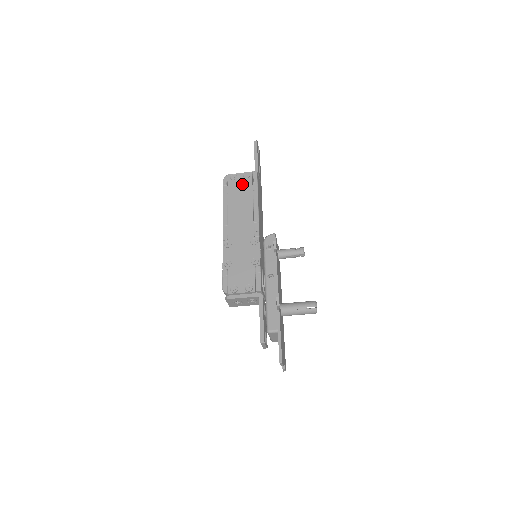
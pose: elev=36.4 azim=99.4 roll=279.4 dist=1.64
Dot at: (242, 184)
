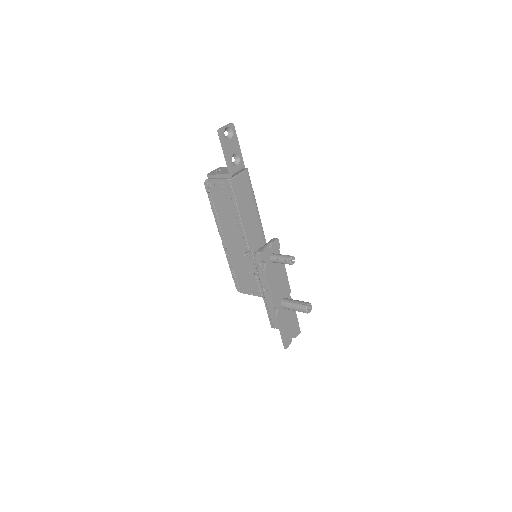
Dot at: (221, 193)
